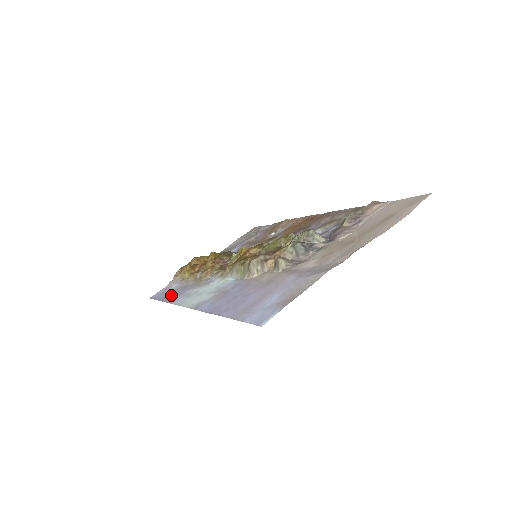
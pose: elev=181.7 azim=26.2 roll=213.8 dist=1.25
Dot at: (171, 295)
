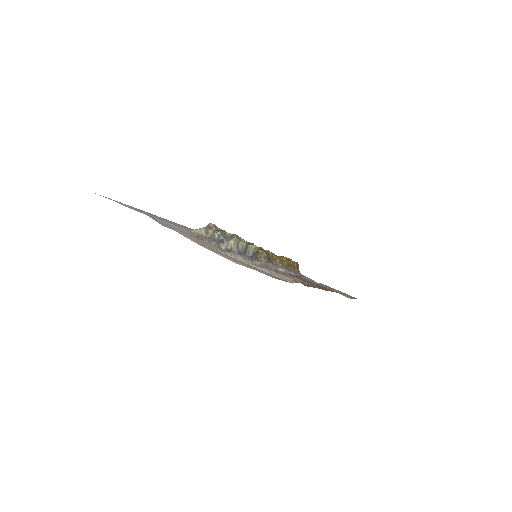
Dot at: occluded
